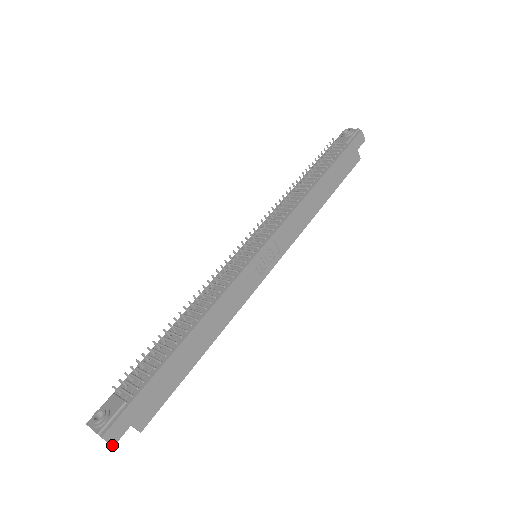
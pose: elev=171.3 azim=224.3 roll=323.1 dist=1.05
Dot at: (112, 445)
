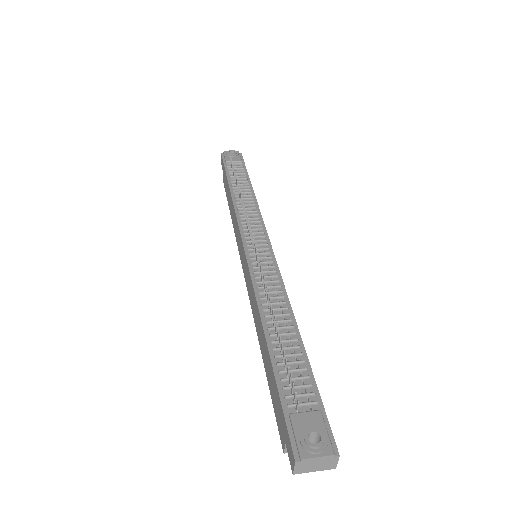
Dot at: (336, 466)
